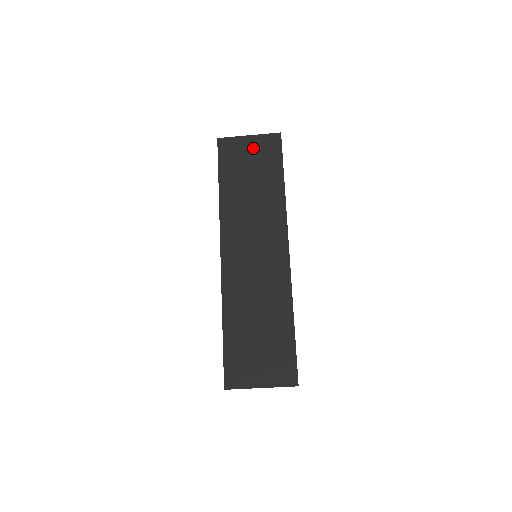
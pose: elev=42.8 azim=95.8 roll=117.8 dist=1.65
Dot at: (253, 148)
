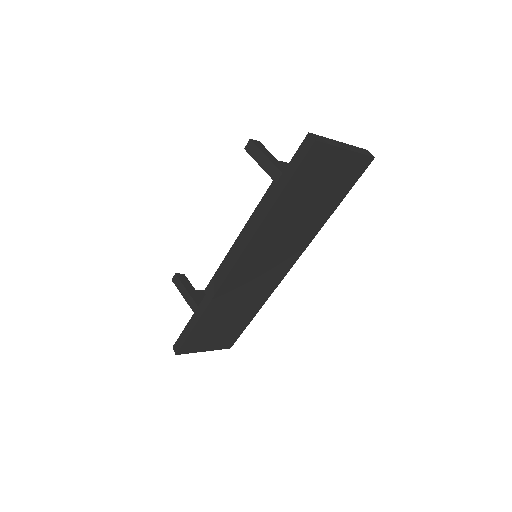
Dot at: (339, 167)
